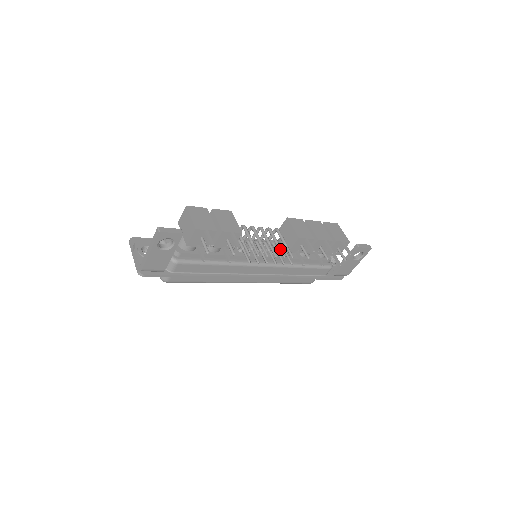
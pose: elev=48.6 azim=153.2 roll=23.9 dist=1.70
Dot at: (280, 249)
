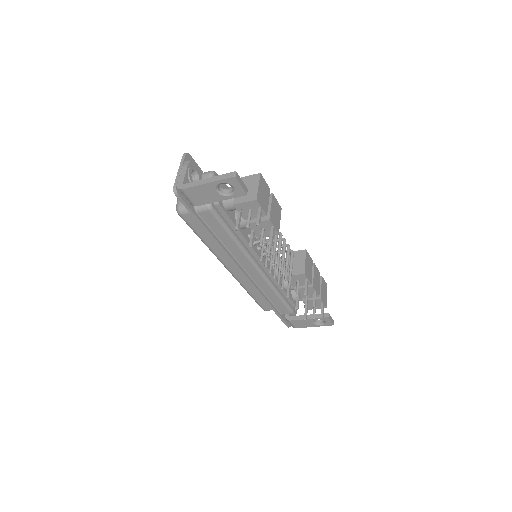
Dot at: (287, 270)
